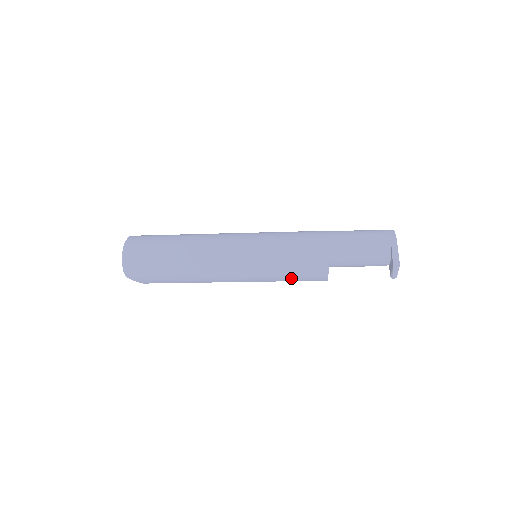
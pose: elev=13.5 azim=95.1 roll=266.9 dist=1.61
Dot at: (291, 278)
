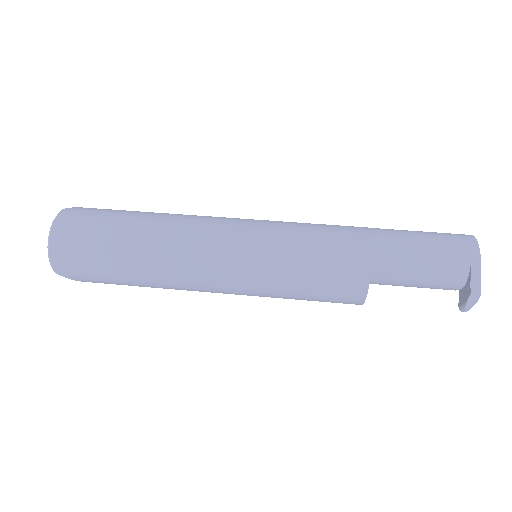
Dot at: (307, 298)
